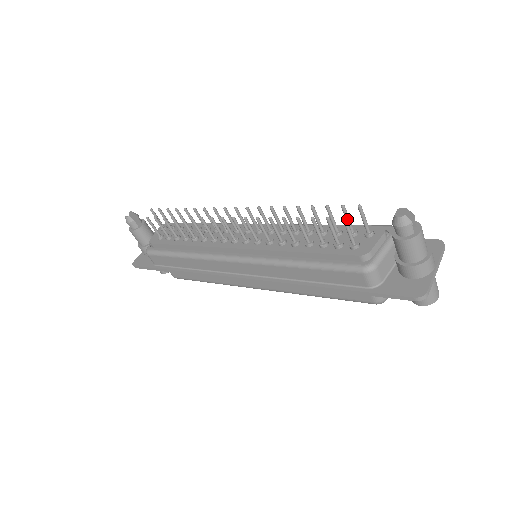
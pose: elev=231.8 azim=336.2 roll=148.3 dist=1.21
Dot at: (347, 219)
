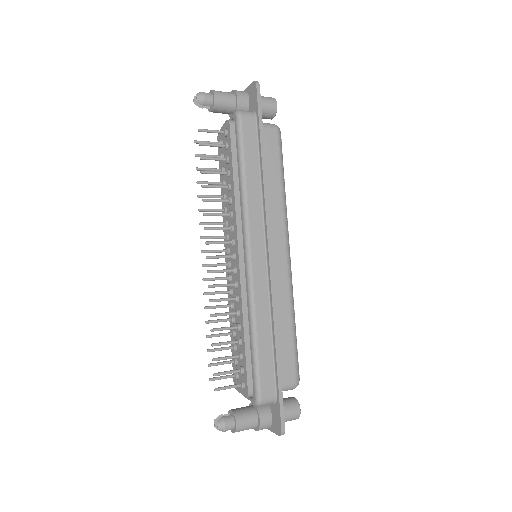
Dot at: (226, 373)
